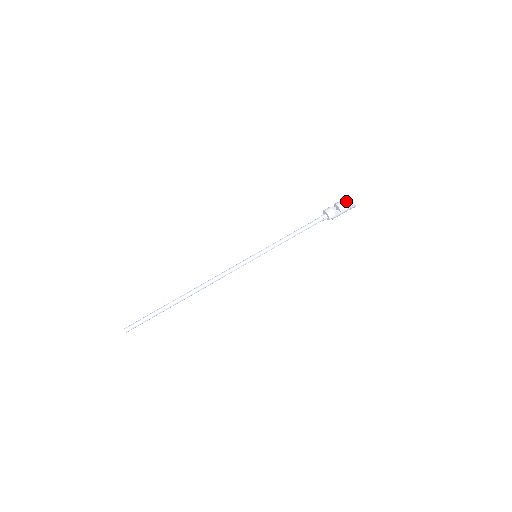
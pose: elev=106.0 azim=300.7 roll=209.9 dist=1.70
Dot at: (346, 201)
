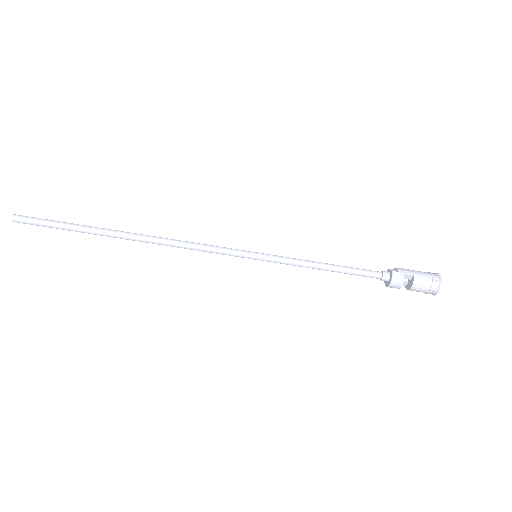
Dot at: (426, 293)
